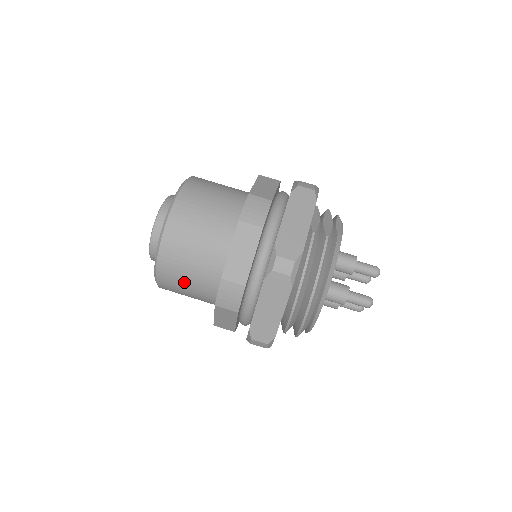
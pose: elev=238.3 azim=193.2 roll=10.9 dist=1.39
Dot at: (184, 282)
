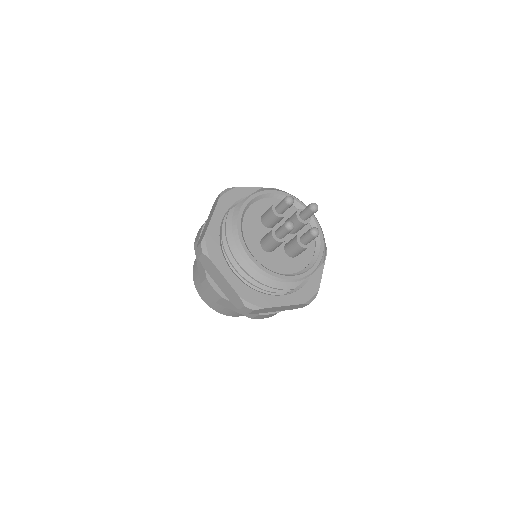
Dot at: occluded
